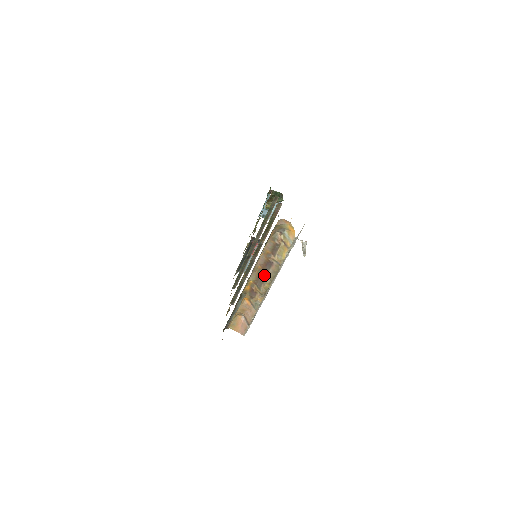
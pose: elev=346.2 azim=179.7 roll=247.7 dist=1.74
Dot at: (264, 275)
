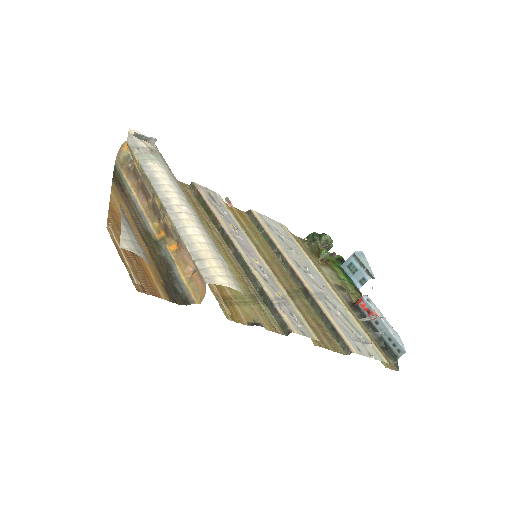
Dot at: (153, 201)
